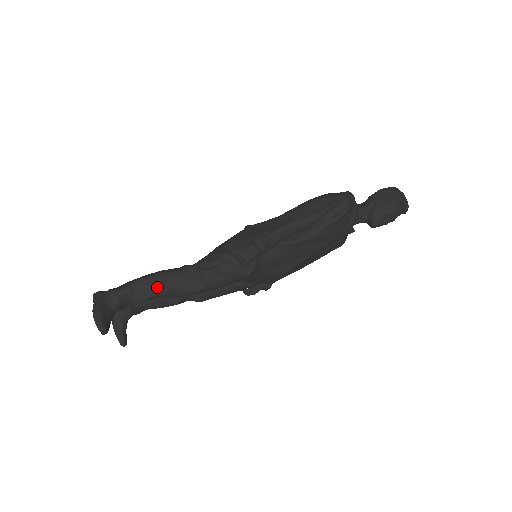
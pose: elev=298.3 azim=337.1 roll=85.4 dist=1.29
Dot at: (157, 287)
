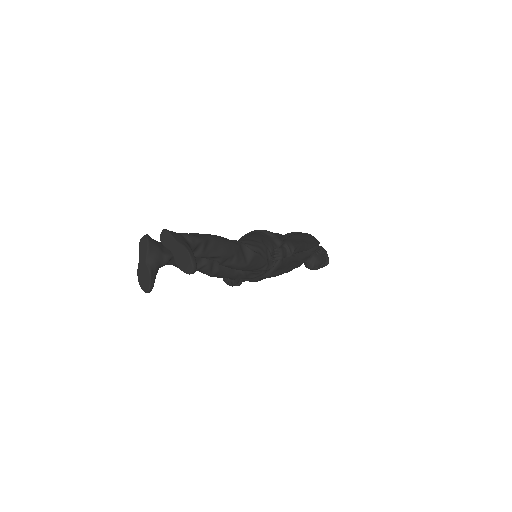
Dot at: (224, 250)
